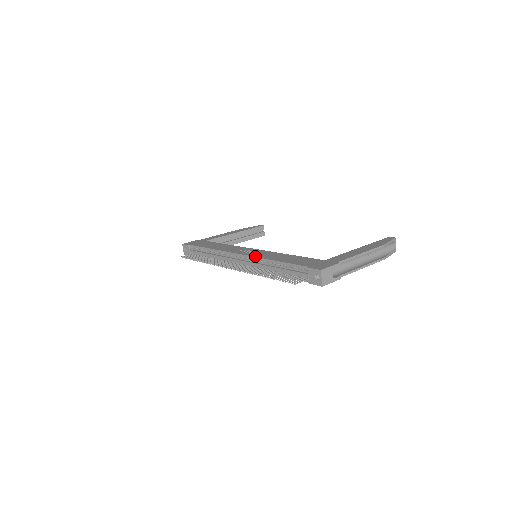
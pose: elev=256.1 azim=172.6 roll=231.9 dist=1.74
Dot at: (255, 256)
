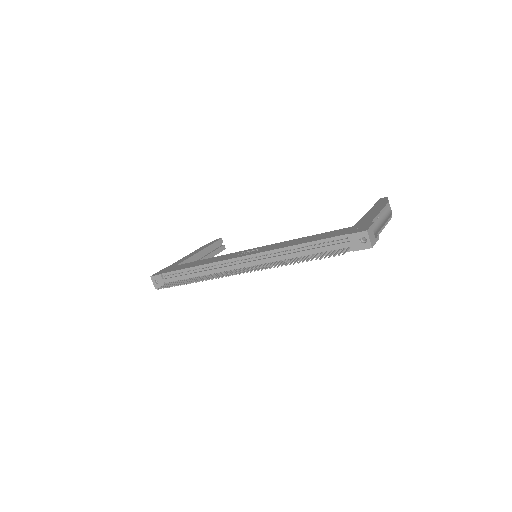
Dot at: (267, 250)
